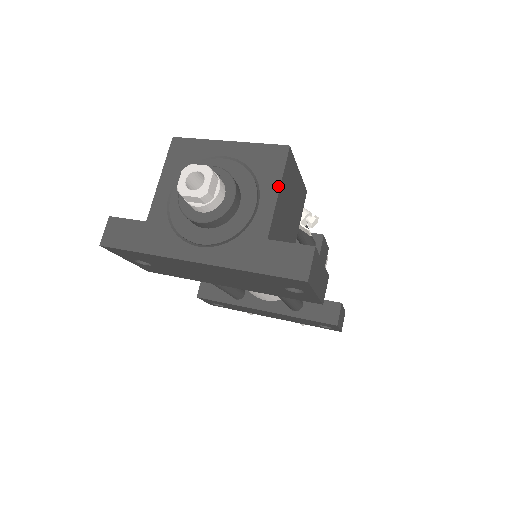
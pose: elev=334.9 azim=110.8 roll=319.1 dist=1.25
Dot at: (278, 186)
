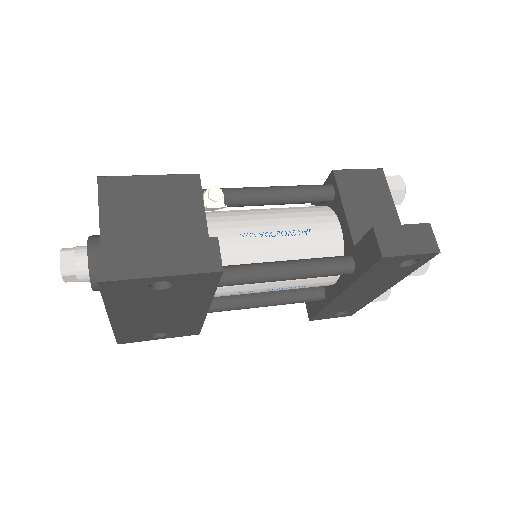
Dot at: (99, 216)
